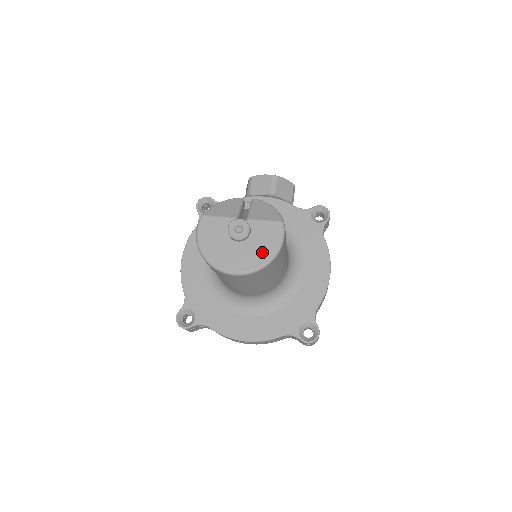
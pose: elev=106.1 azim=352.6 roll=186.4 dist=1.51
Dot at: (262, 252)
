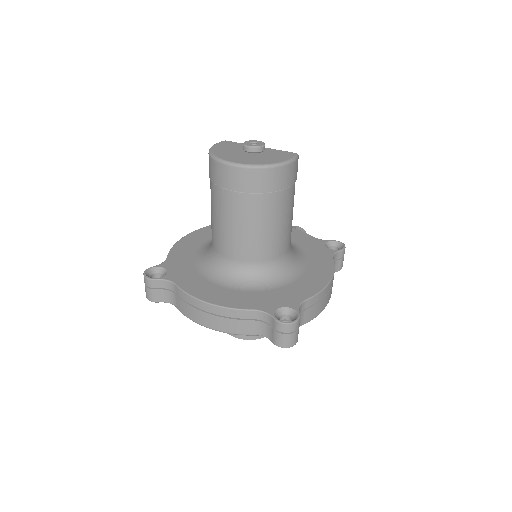
Dot at: (268, 160)
